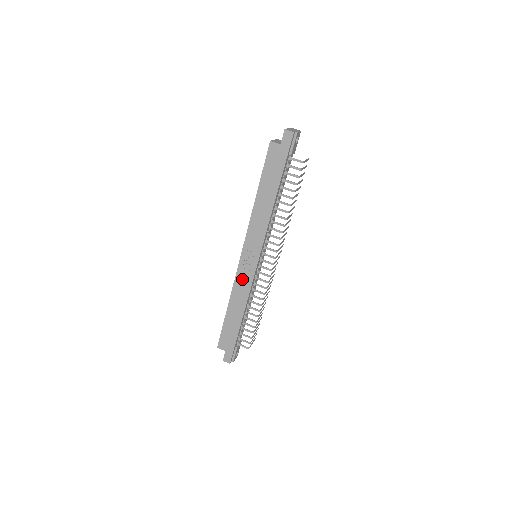
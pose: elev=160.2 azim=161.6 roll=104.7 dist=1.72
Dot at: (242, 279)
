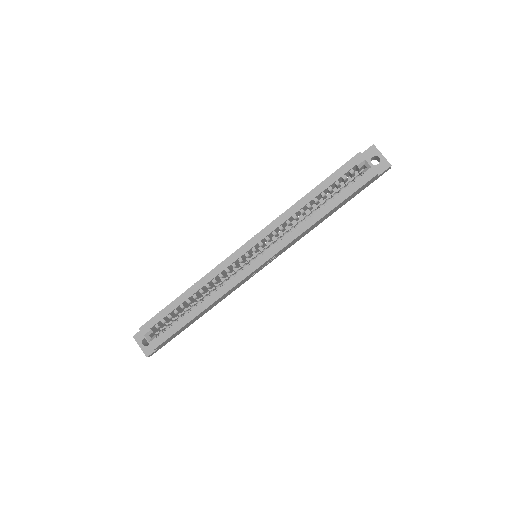
Dot at: (239, 284)
